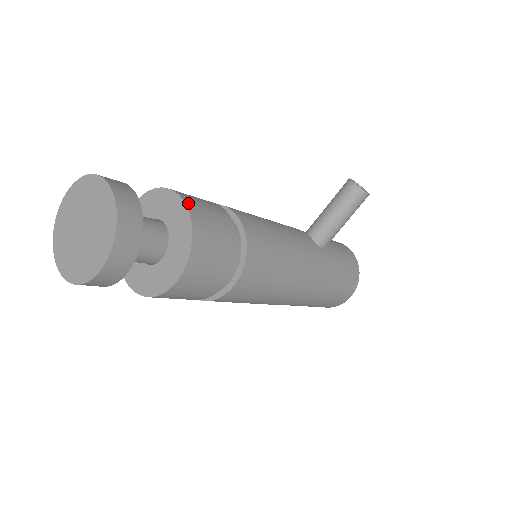
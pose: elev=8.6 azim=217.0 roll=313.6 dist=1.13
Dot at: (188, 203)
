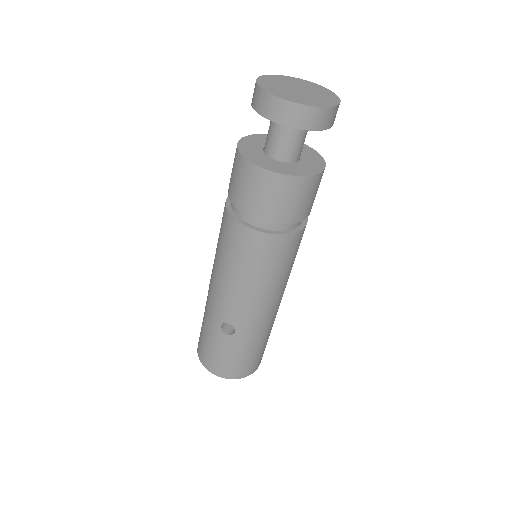
Dot at: occluded
